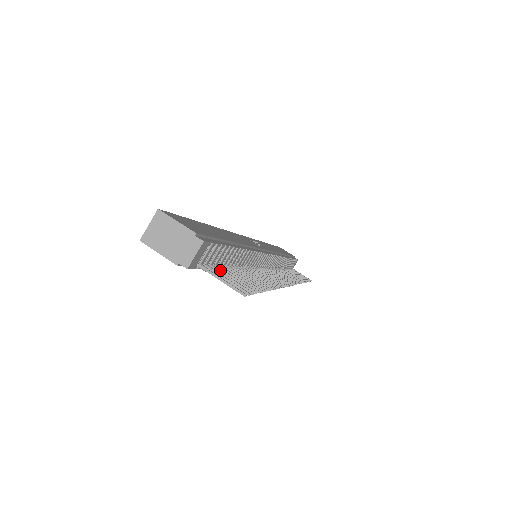
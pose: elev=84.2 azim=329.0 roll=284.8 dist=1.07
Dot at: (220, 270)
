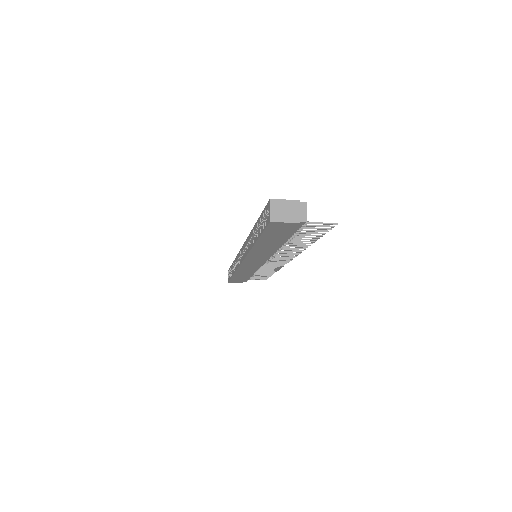
Dot at: (301, 230)
